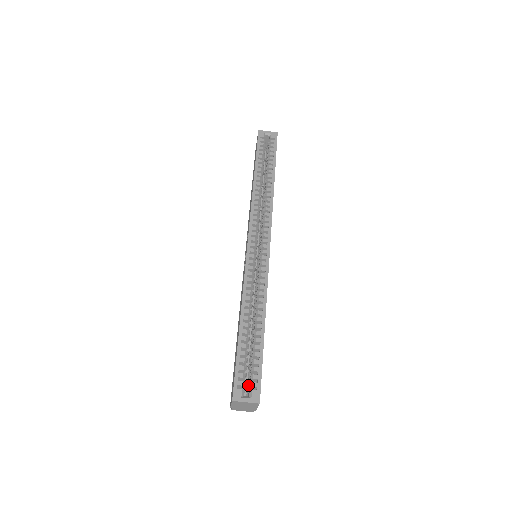
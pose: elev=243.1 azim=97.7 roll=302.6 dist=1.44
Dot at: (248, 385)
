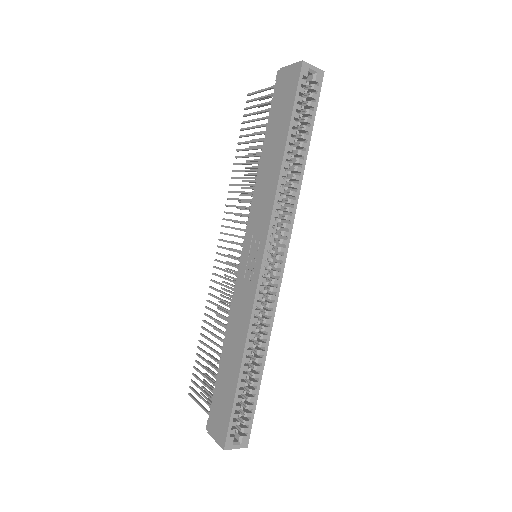
Dot at: occluded
